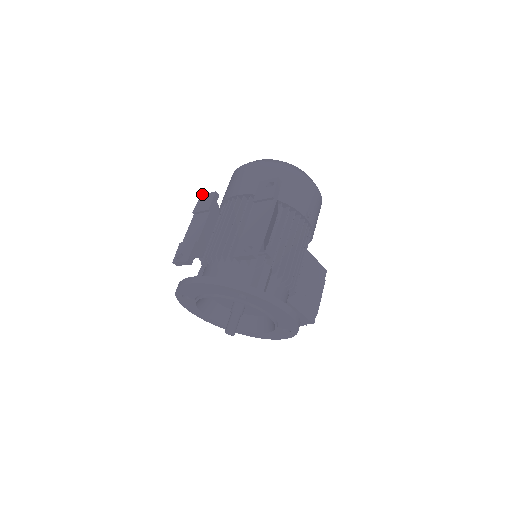
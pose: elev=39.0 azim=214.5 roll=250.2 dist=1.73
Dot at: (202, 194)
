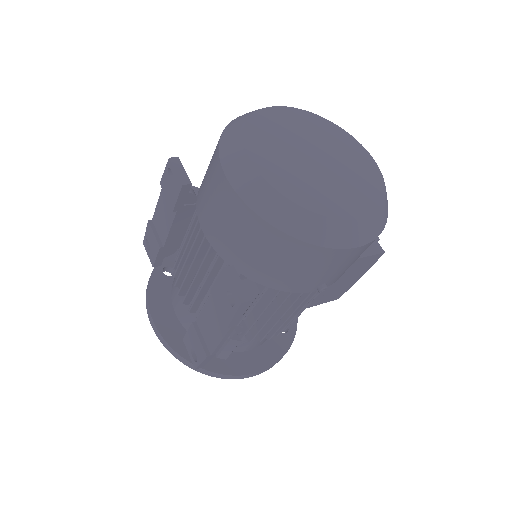
Dot at: (169, 160)
